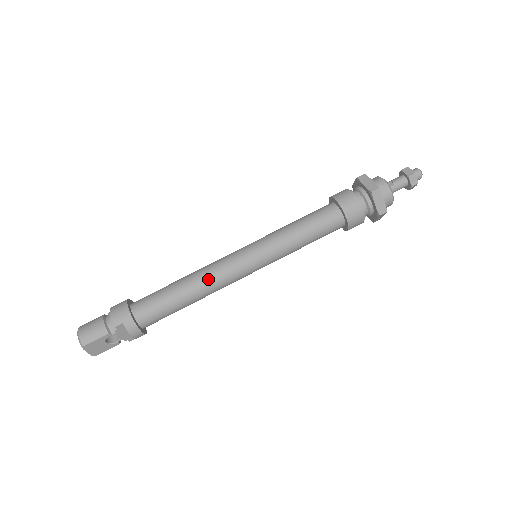
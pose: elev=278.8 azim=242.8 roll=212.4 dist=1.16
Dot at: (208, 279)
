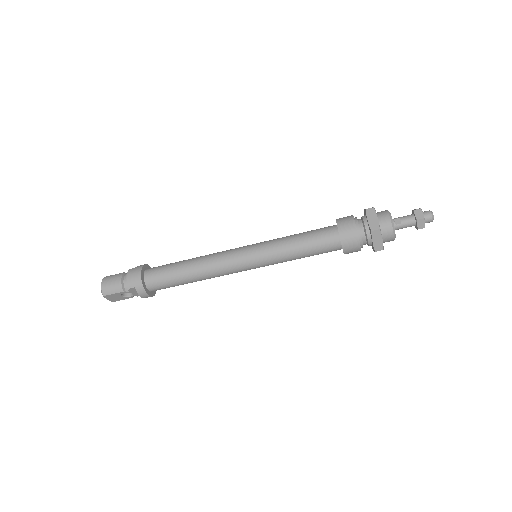
Dot at: (209, 269)
